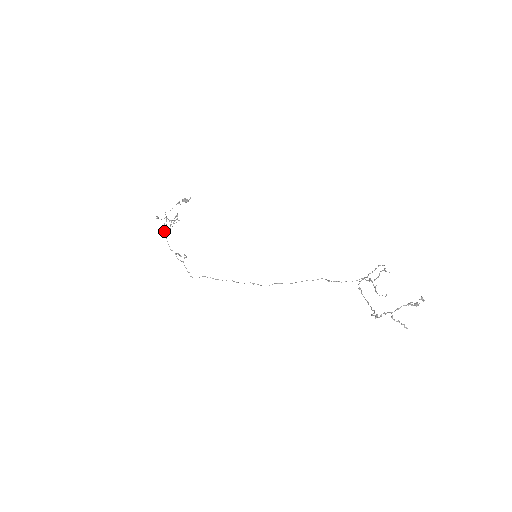
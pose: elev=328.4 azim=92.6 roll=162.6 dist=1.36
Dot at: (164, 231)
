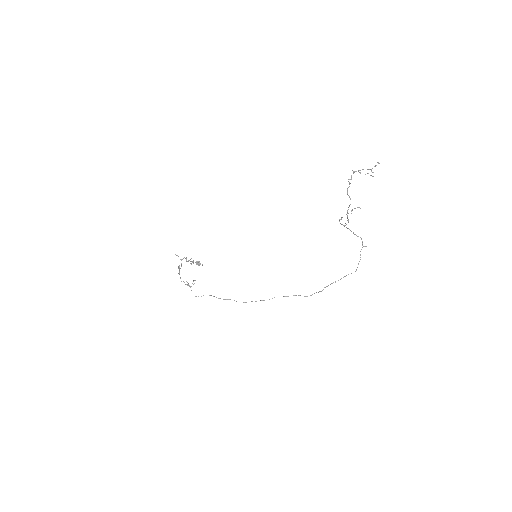
Dot at: (178, 268)
